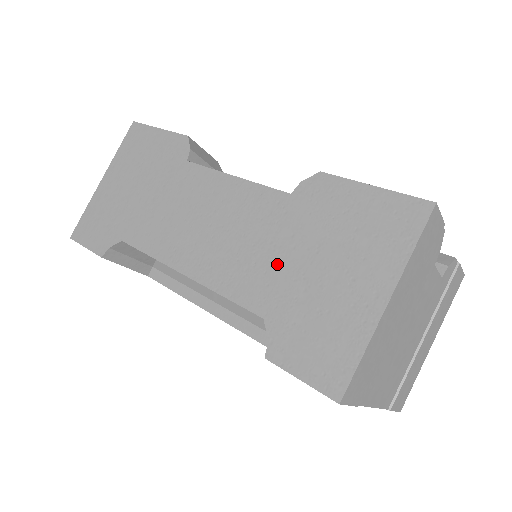
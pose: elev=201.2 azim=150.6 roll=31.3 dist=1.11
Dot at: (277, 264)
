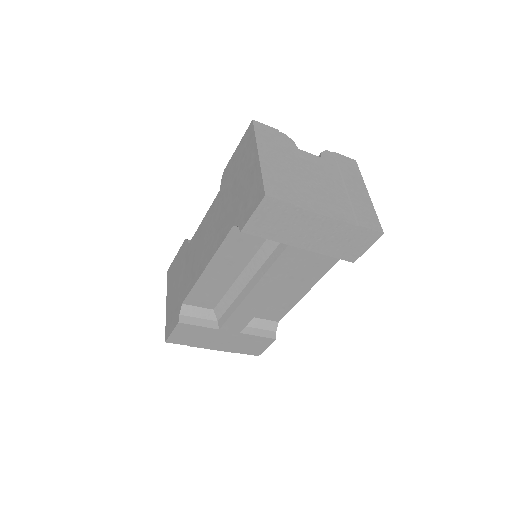
Dot at: (228, 208)
